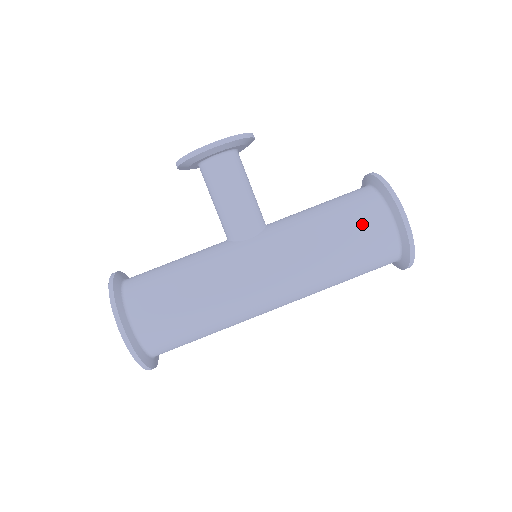
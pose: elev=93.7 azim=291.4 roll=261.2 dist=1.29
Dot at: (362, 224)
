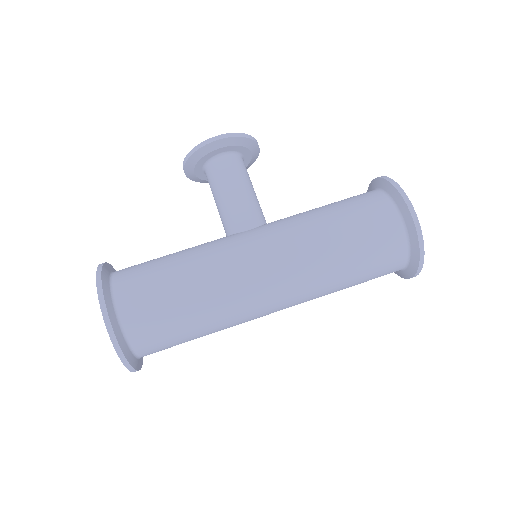
Dot at: (365, 213)
